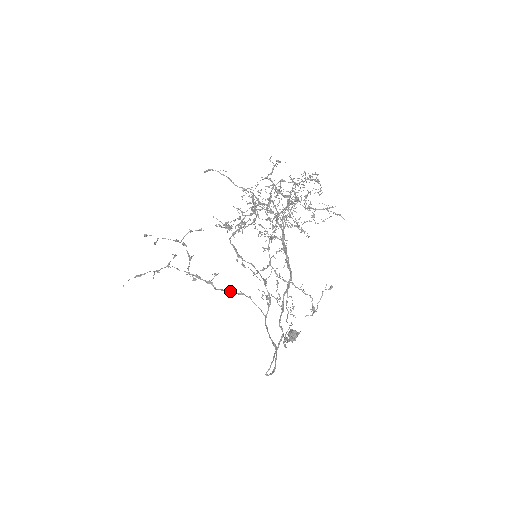
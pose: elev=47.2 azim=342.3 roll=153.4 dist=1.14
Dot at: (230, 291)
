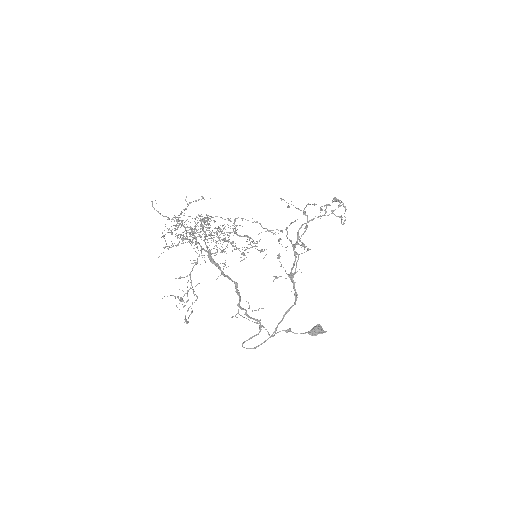
Dot at: (291, 270)
